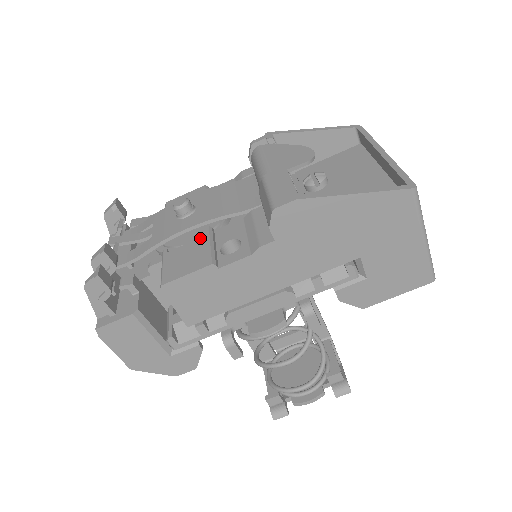
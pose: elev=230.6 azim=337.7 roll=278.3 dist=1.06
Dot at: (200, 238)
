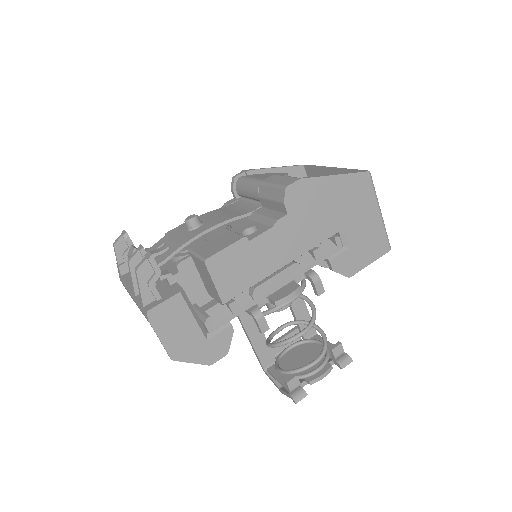
Dot at: (220, 233)
